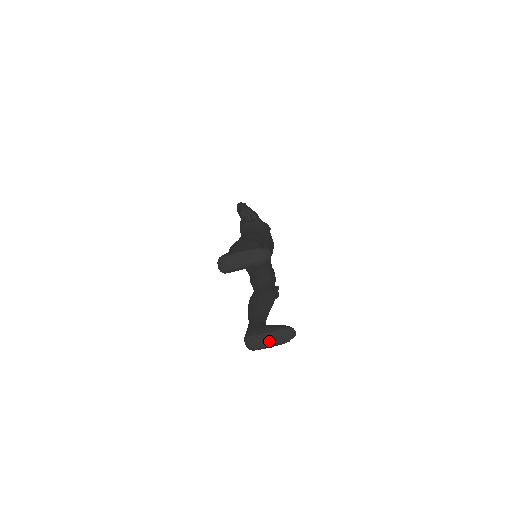
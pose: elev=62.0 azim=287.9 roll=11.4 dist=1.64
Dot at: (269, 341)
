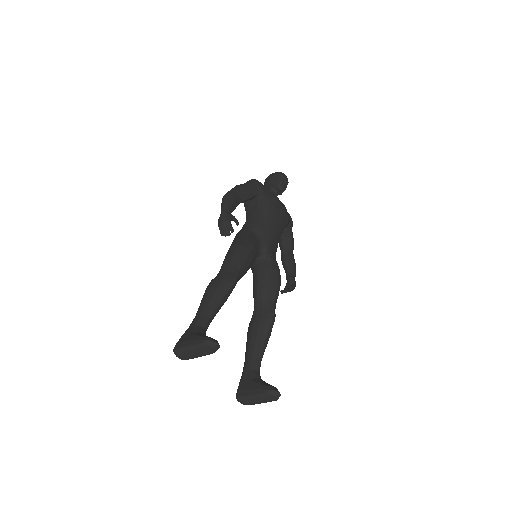
Dot at: (257, 401)
